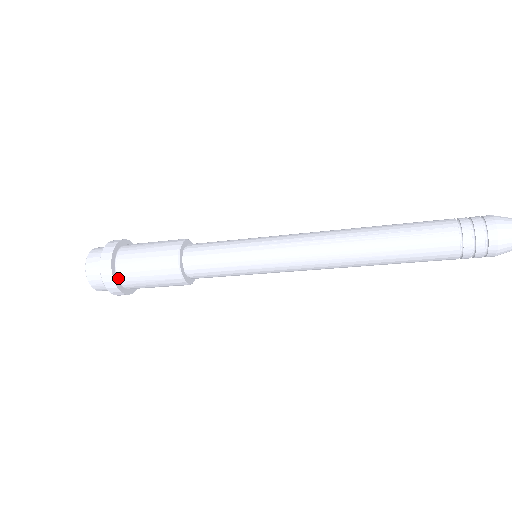
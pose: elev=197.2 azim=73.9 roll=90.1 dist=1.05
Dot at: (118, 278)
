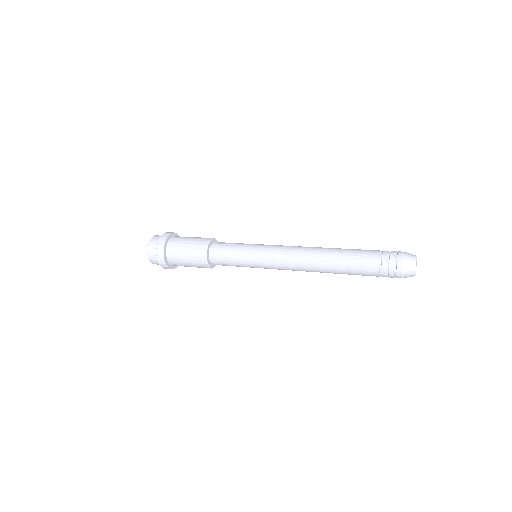
Dot at: (171, 264)
